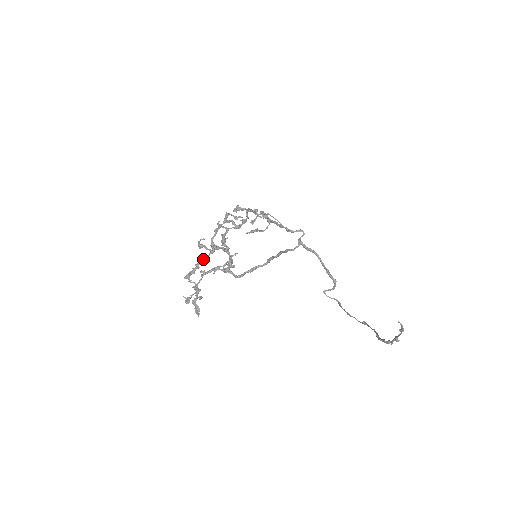
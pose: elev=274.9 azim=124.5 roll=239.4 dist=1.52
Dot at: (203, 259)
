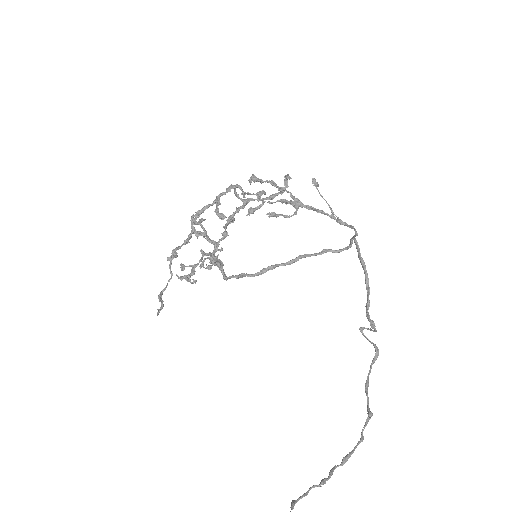
Dot at: (178, 247)
